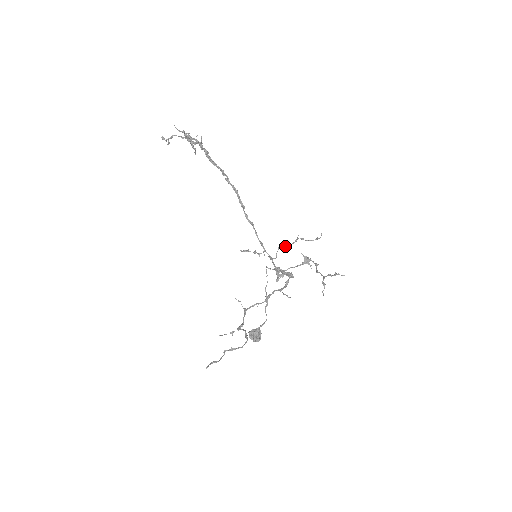
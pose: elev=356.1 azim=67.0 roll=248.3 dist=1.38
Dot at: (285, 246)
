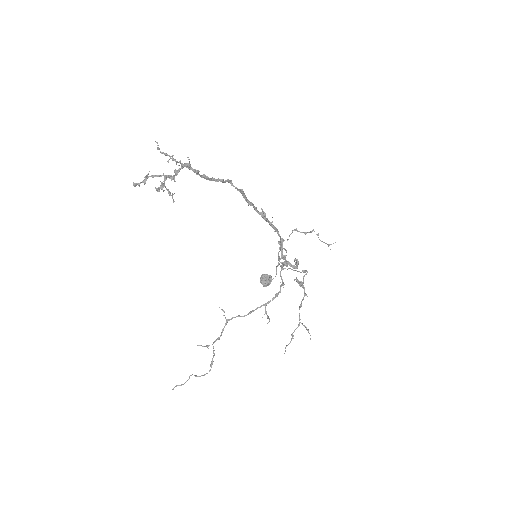
Dot at: occluded
